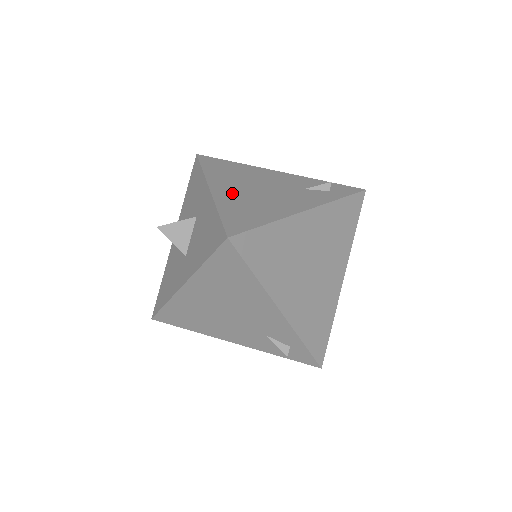
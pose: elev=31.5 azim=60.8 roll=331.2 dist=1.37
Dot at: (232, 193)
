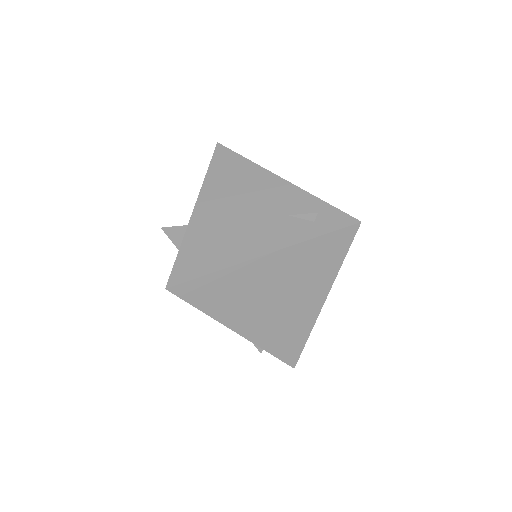
Dot at: occluded
